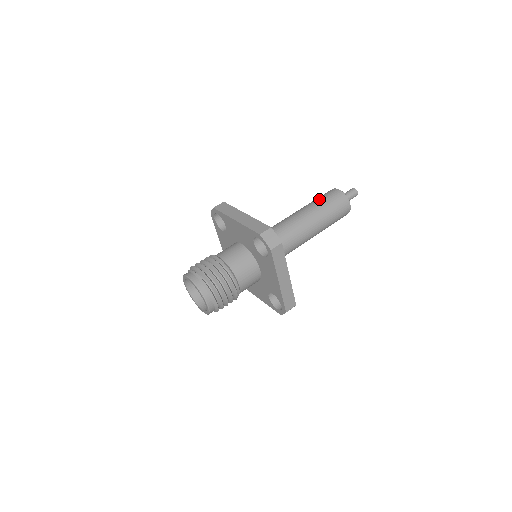
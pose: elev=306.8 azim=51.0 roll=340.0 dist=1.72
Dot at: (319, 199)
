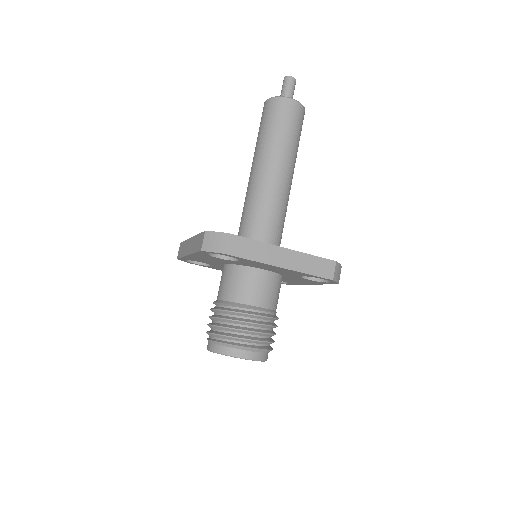
Dot at: (258, 133)
